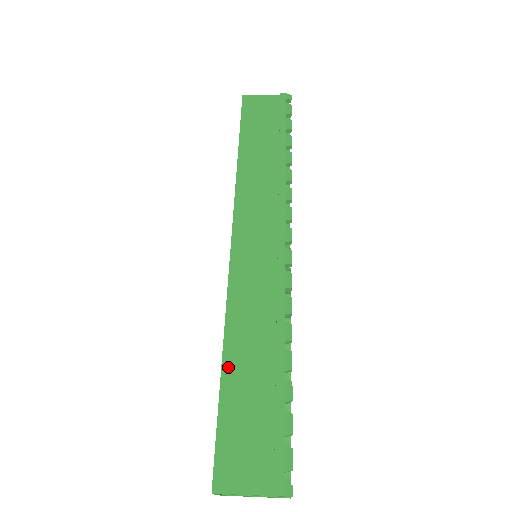
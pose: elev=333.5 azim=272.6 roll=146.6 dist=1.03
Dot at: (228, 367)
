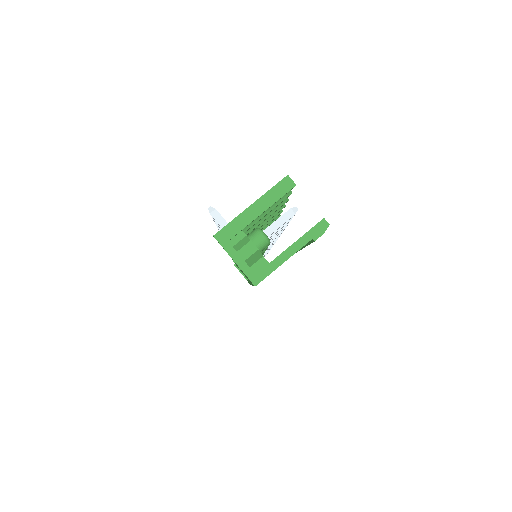
Dot at: occluded
